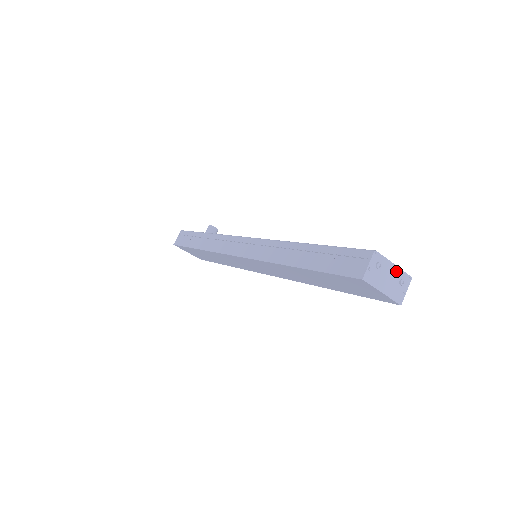
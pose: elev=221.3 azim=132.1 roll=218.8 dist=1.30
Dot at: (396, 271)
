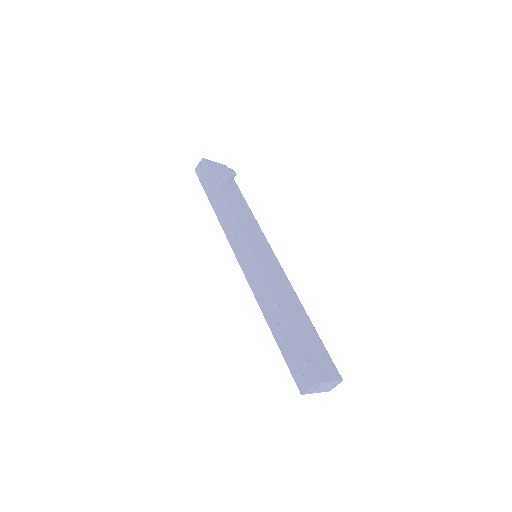
Dot at: (331, 383)
